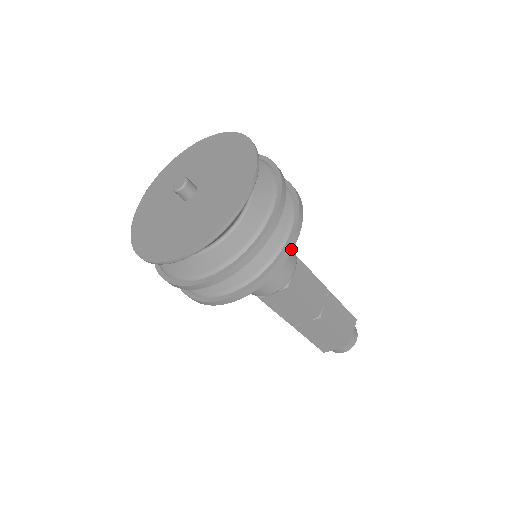
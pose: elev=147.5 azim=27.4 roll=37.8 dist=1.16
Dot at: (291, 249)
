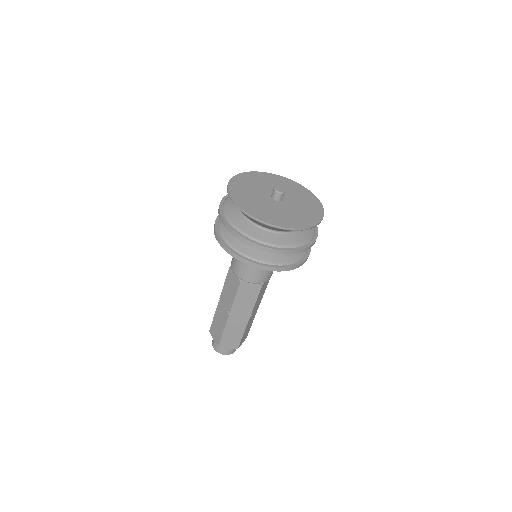
Dot at: (258, 267)
